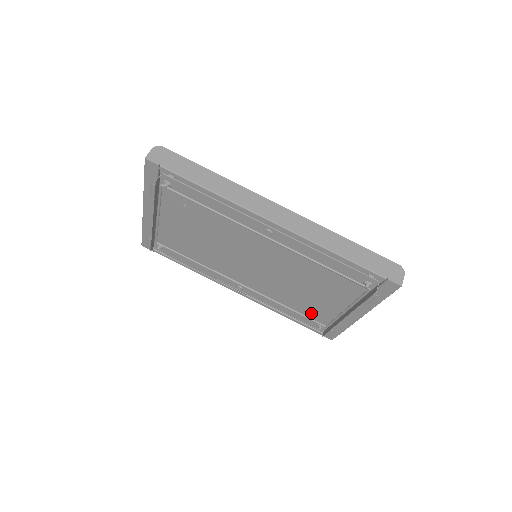
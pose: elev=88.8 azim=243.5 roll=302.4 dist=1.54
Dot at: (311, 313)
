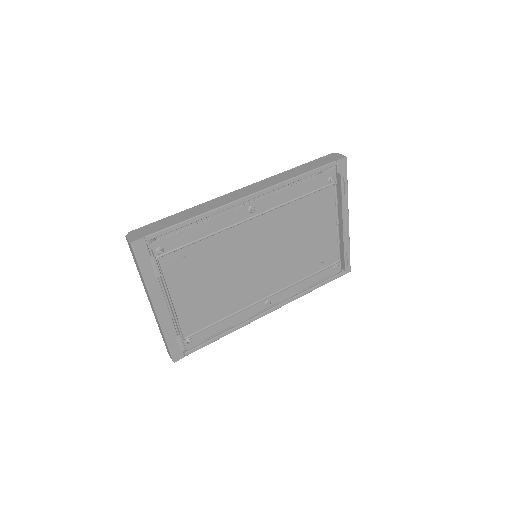
Dot at: (323, 260)
